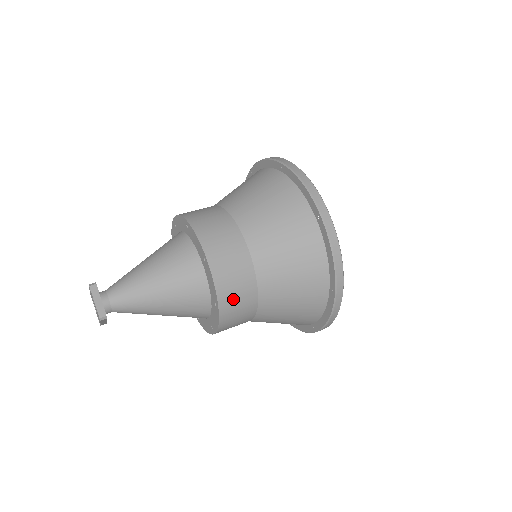
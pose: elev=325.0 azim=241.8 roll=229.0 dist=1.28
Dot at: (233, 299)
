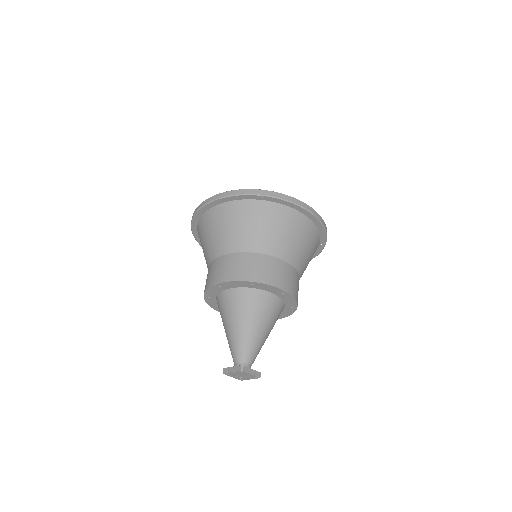
Dot at: occluded
